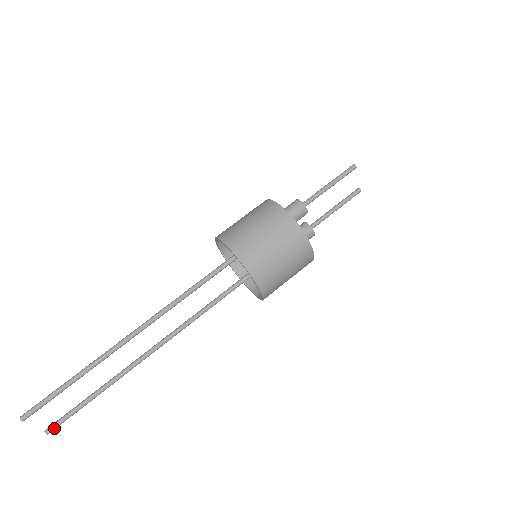
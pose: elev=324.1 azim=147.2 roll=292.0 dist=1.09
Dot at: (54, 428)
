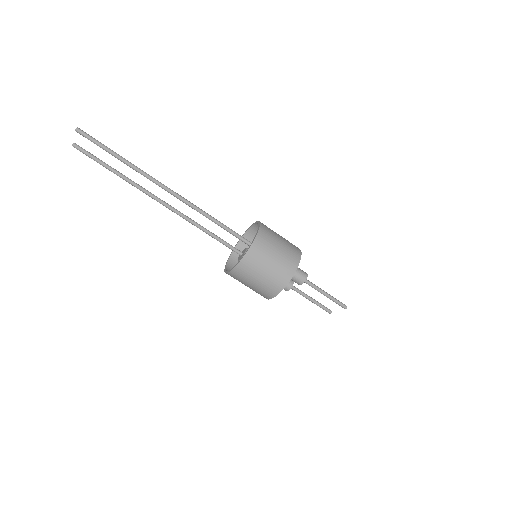
Dot at: (78, 149)
